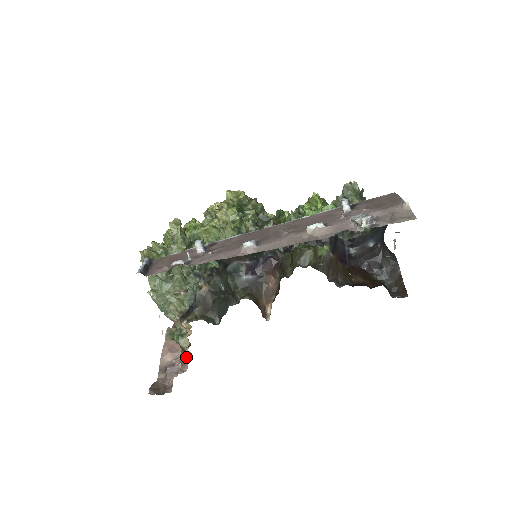
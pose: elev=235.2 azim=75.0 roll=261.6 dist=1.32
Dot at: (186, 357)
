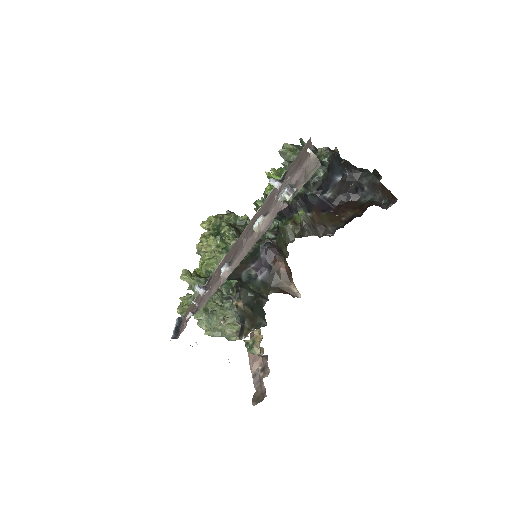
Dot at: (266, 360)
